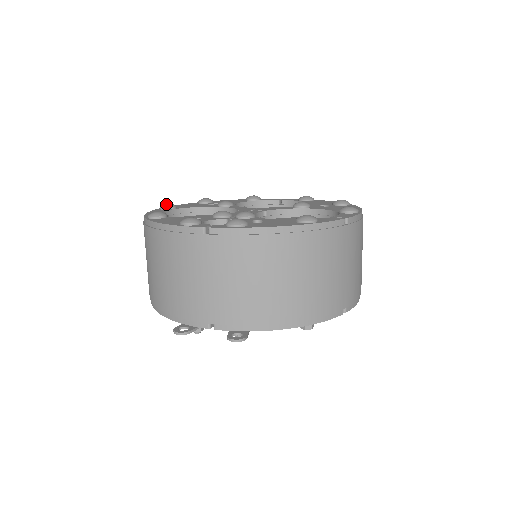
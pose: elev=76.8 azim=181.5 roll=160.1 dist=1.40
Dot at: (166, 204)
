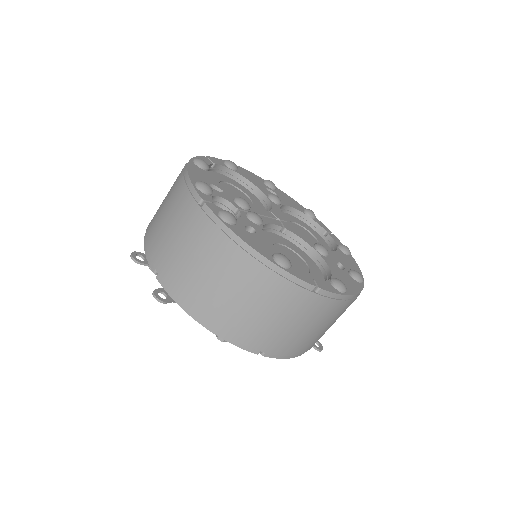
Dot at: (231, 161)
